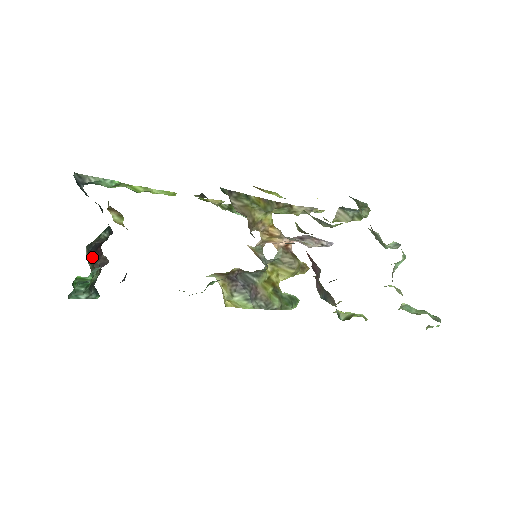
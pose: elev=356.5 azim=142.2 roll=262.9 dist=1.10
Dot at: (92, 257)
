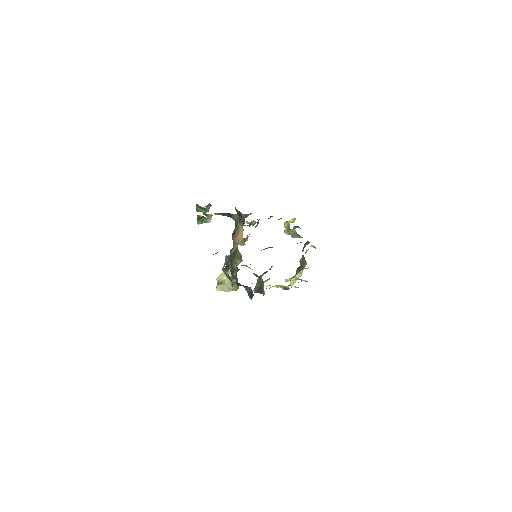
Dot at: occluded
